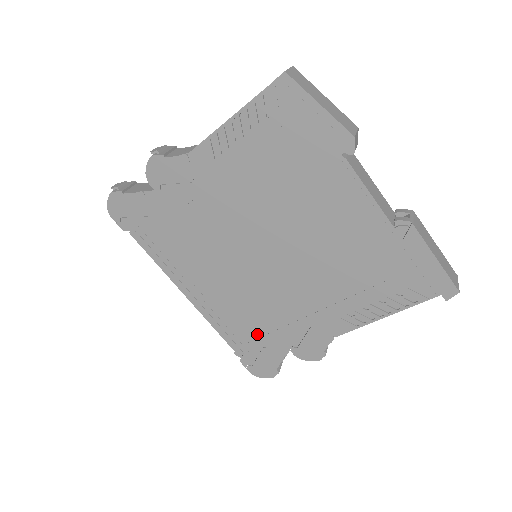
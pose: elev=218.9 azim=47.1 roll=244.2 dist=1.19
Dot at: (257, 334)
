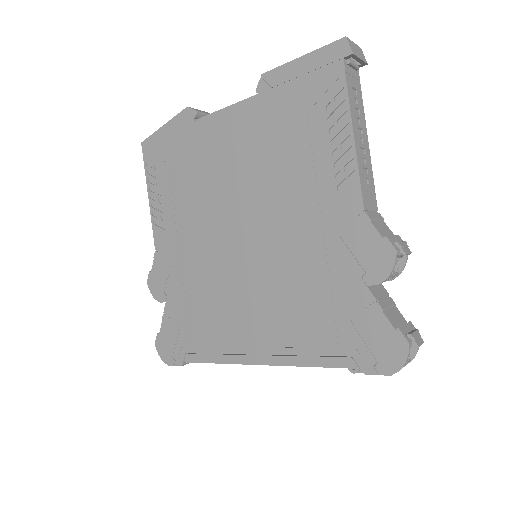
Dot at: (329, 315)
